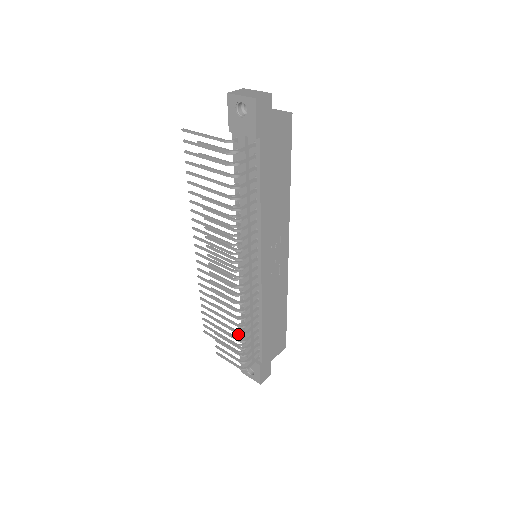
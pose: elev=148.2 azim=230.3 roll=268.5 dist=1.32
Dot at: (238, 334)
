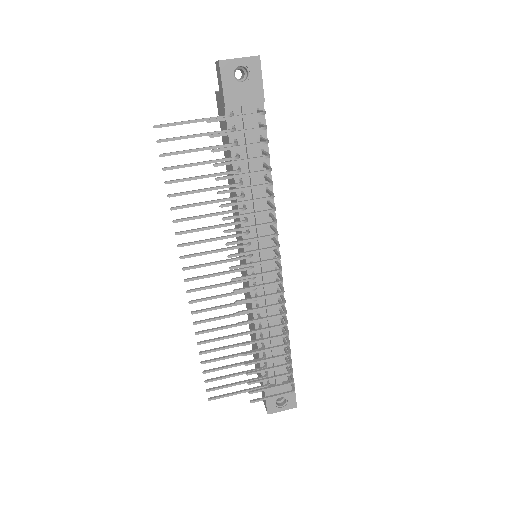
Dot at: occluded
